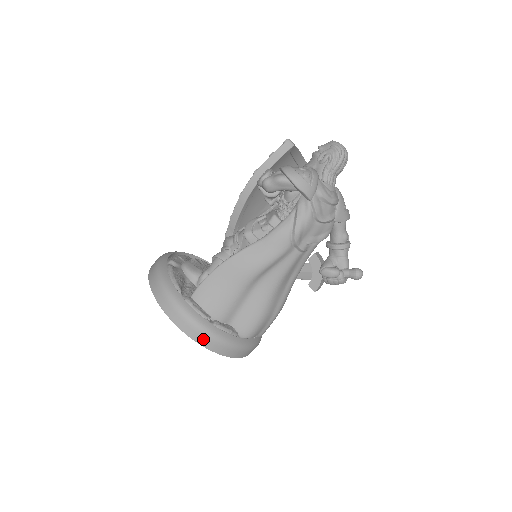
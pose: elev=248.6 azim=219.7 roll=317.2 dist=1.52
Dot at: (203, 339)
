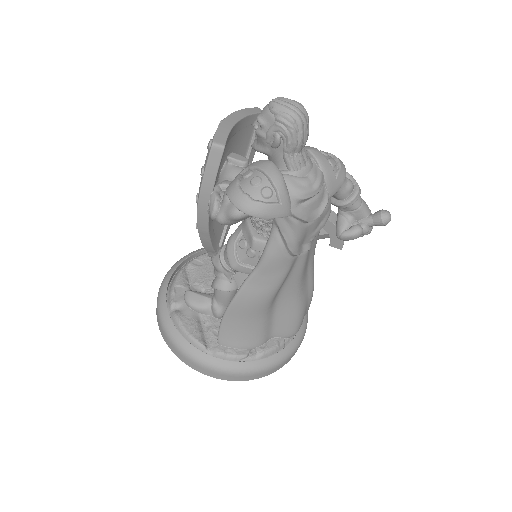
Dot at: (256, 376)
